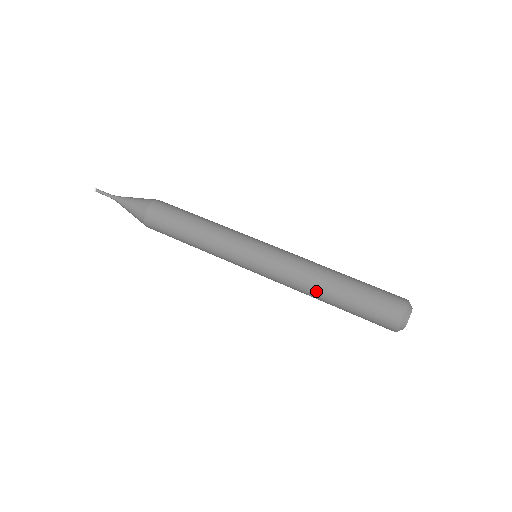
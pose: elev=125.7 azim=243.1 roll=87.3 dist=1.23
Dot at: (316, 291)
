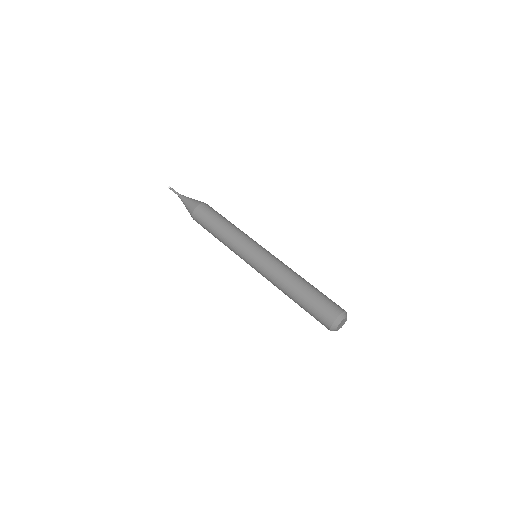
Dot at: (291, 280)
